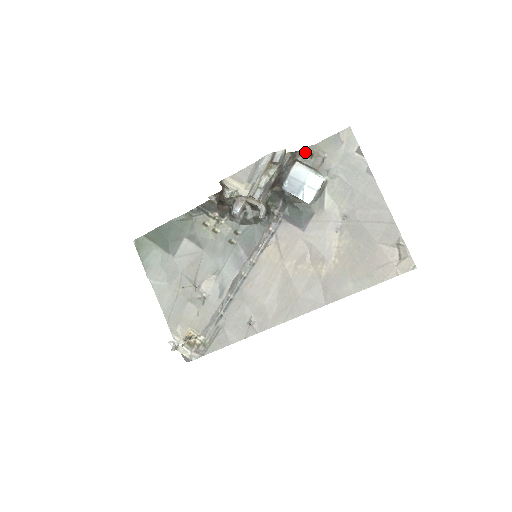
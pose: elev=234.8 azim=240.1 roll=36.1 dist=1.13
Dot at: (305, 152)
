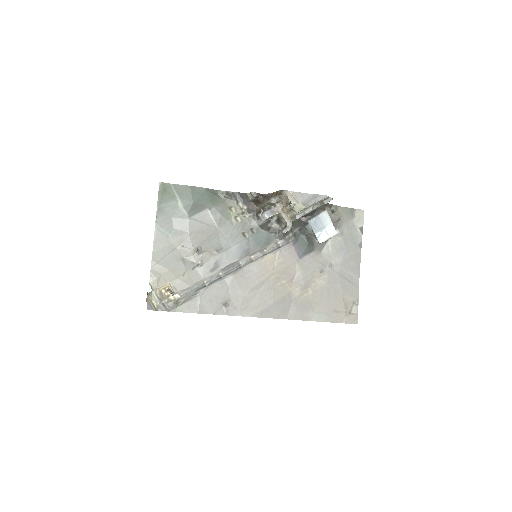
Dot at: (332, 207)
